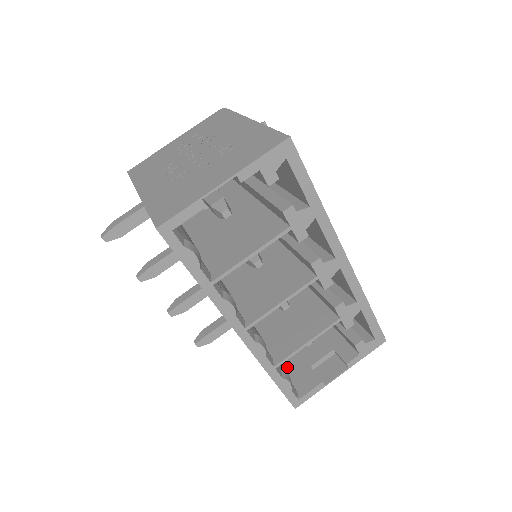
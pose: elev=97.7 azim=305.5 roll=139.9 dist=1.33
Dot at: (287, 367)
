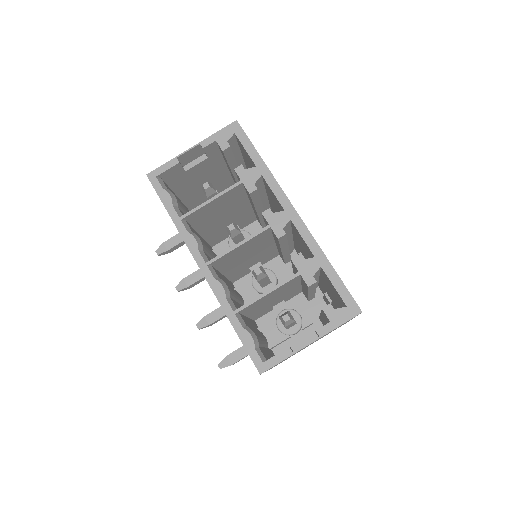
Dot at: occluded
